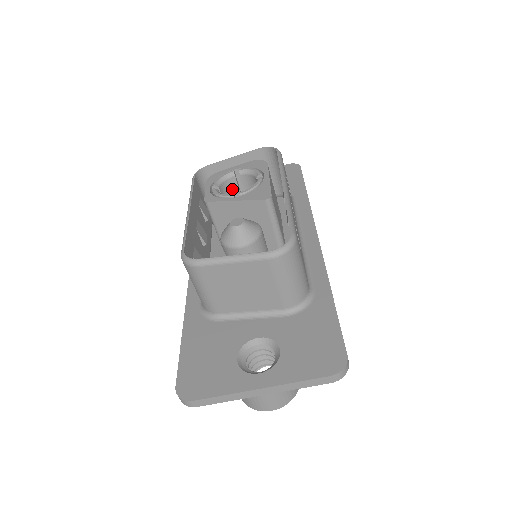
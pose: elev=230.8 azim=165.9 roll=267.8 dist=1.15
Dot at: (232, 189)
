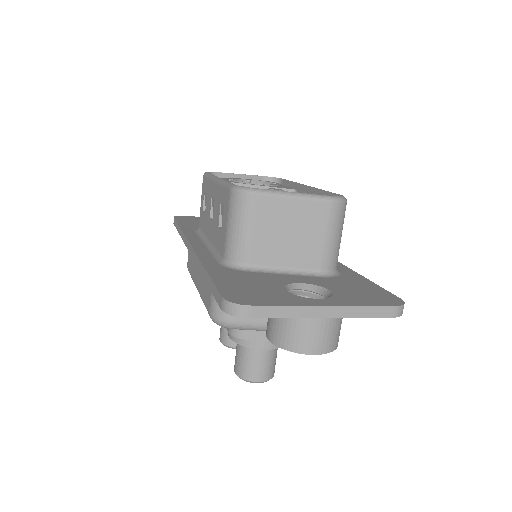
Dot at: occluded
